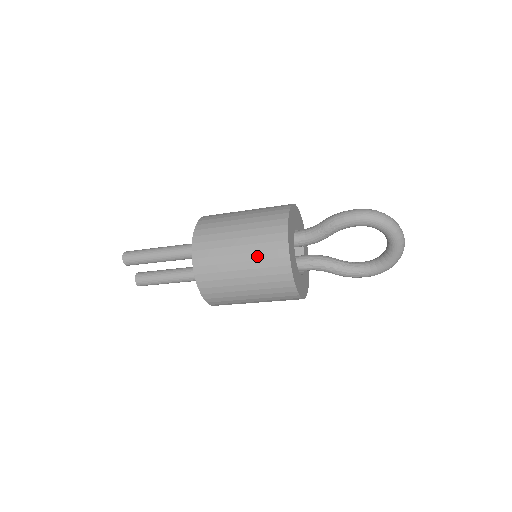
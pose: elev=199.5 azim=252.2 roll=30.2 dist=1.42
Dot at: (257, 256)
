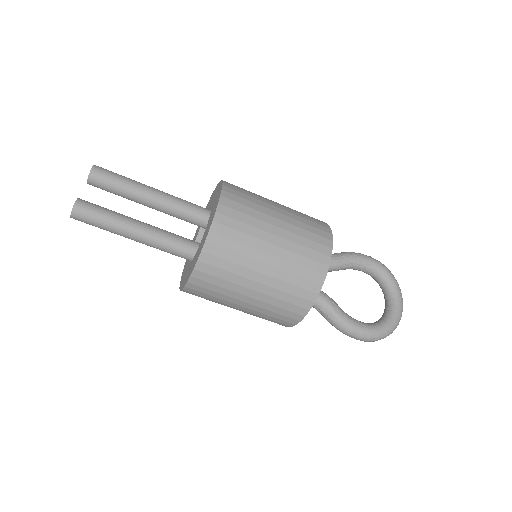
Dot at: (298, 214)
